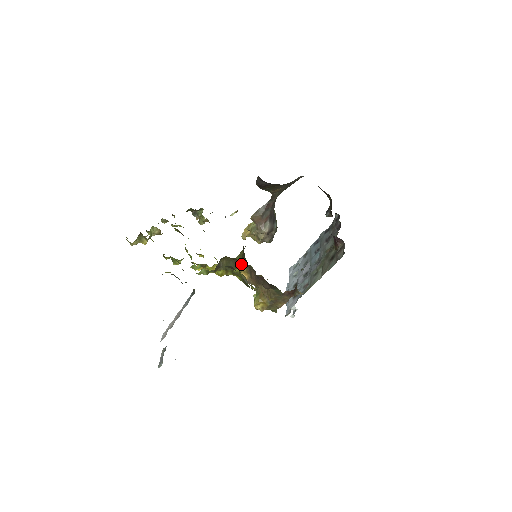
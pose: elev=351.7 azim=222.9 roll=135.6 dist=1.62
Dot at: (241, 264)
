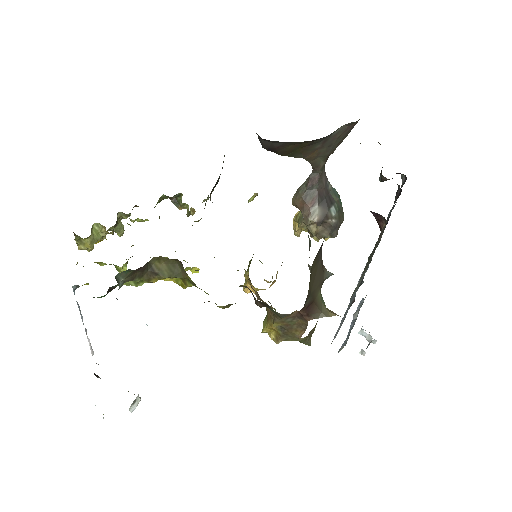
Dot at: occluded
